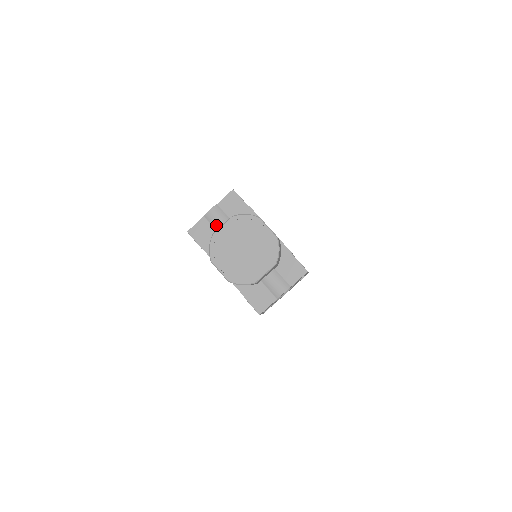
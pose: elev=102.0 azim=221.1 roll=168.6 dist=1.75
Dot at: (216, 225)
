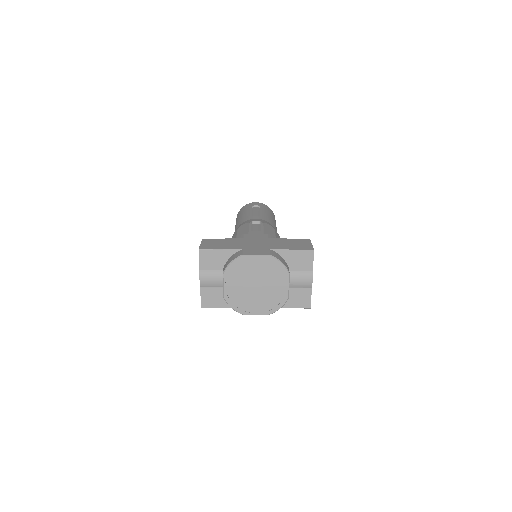
Dot at: (216, 285)
